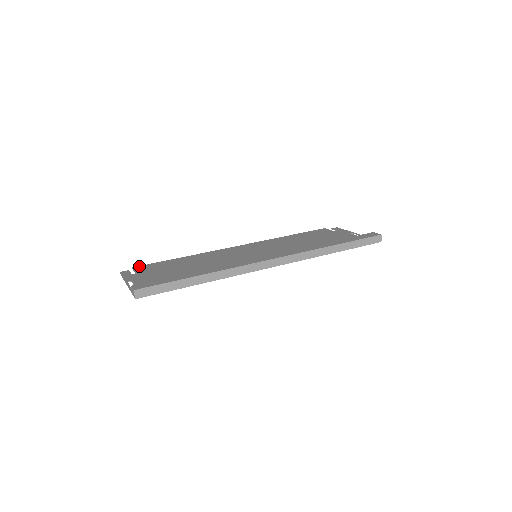
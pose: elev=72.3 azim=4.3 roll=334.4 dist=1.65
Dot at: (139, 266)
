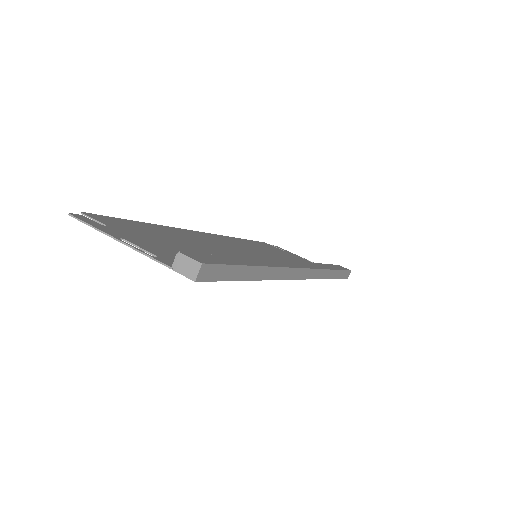
Dot at: occluded
